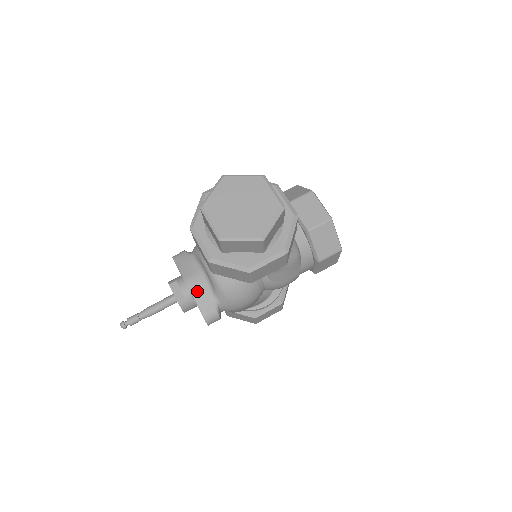
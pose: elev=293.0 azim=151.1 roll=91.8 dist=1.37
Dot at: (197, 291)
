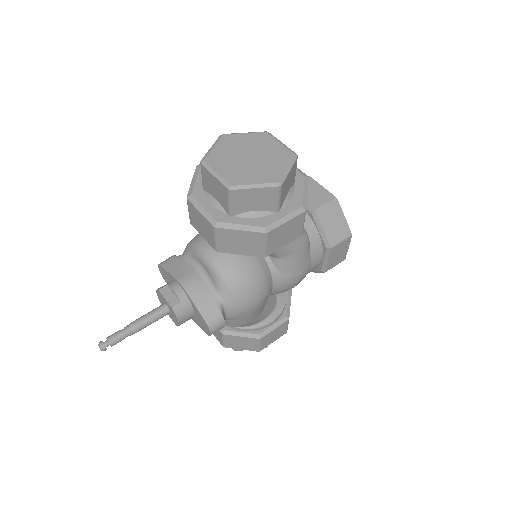
Dot at: (195, 290)
